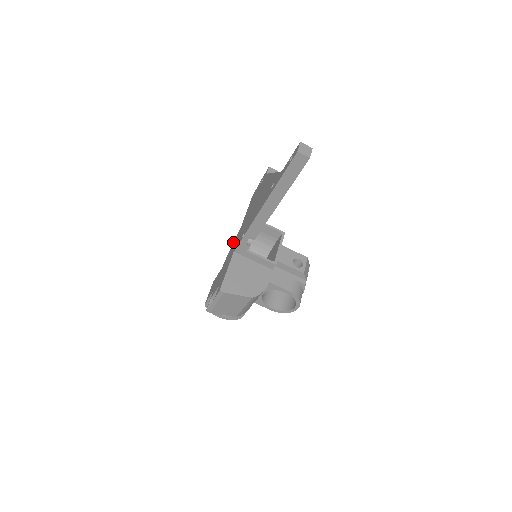
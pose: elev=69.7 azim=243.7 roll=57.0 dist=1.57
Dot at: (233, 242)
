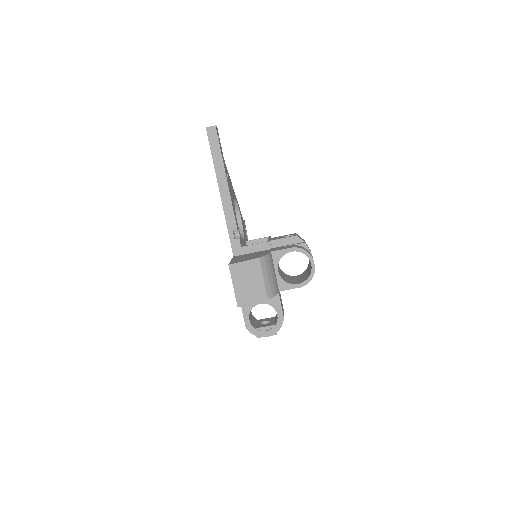
Dot at: occluded
